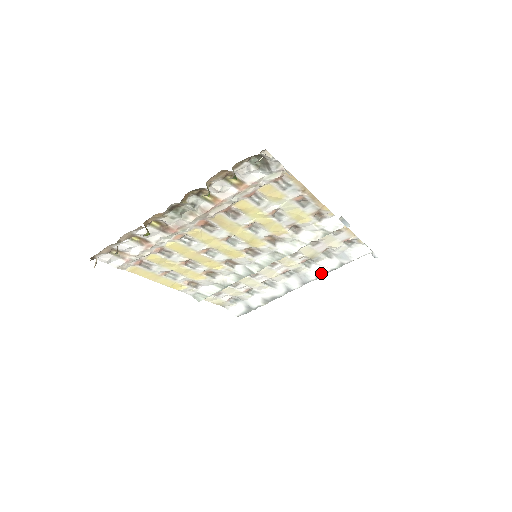
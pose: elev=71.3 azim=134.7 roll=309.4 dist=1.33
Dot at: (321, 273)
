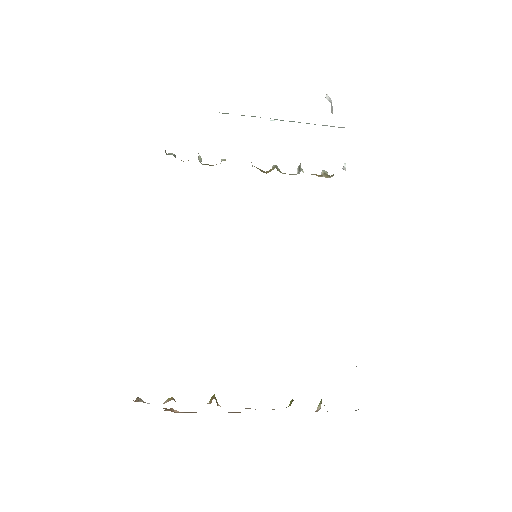
Dot at: occluded
